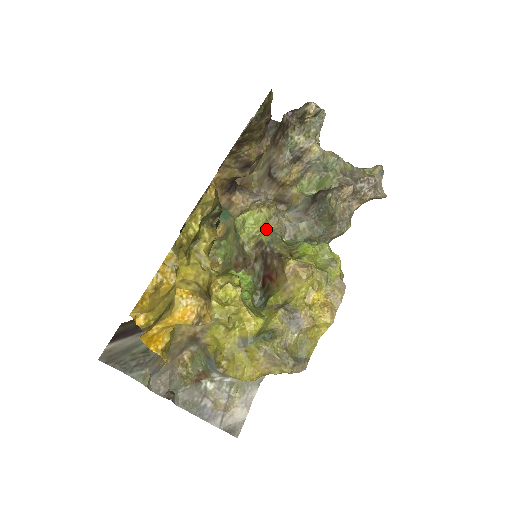
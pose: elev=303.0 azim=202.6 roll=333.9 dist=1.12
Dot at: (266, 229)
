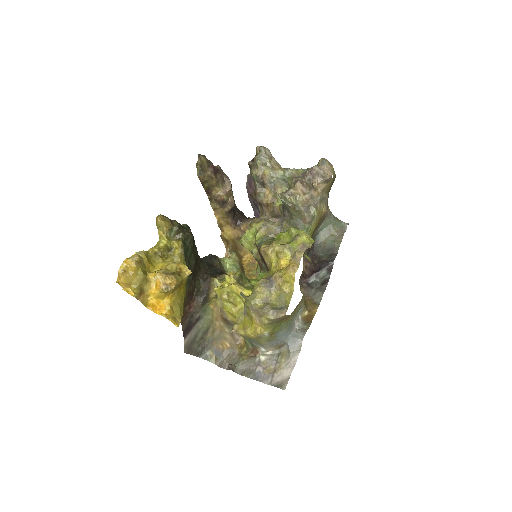
Dot at: (258, 236)
